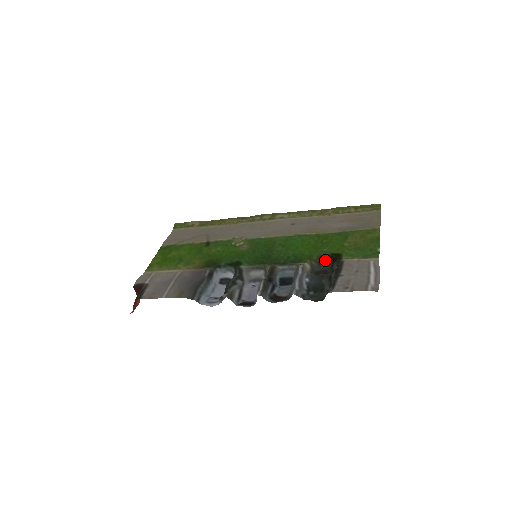
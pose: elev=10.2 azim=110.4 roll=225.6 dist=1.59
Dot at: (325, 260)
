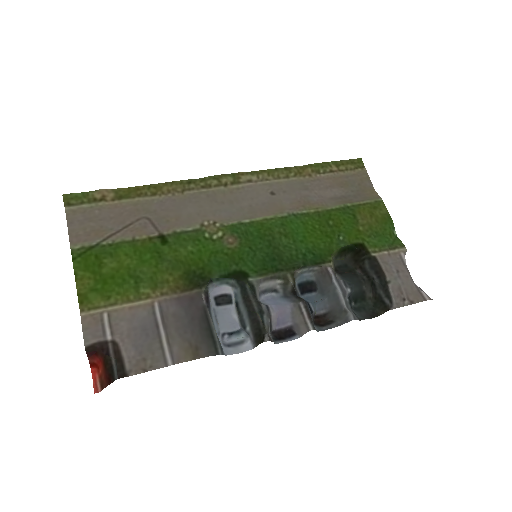
Dot at: (344, 252)
